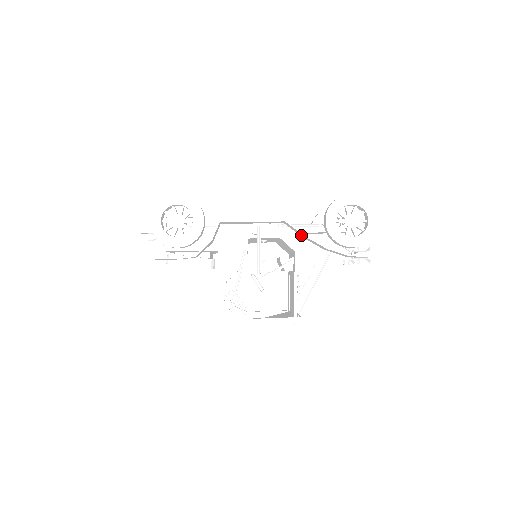
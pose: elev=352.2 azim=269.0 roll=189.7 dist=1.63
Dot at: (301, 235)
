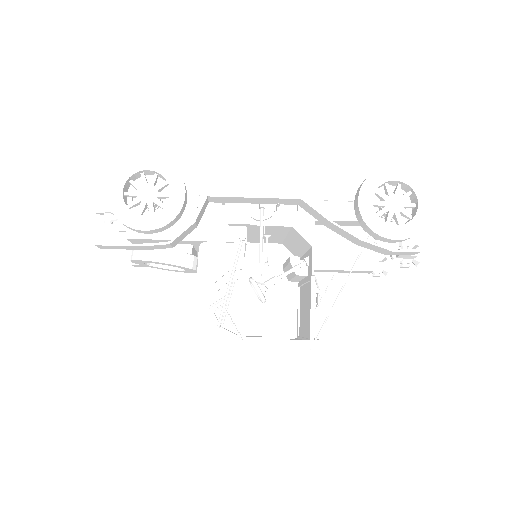
Dot at: (323, 221)
